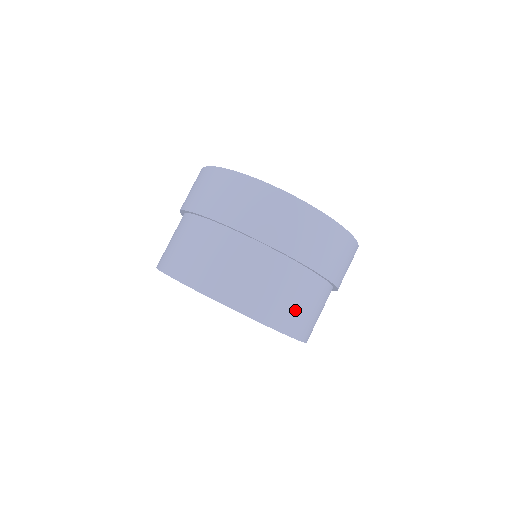
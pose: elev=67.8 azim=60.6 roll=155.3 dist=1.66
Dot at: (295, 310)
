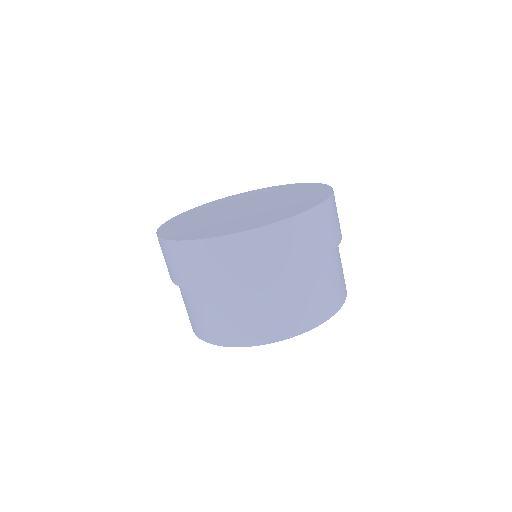
Dot at: (312, 304)
